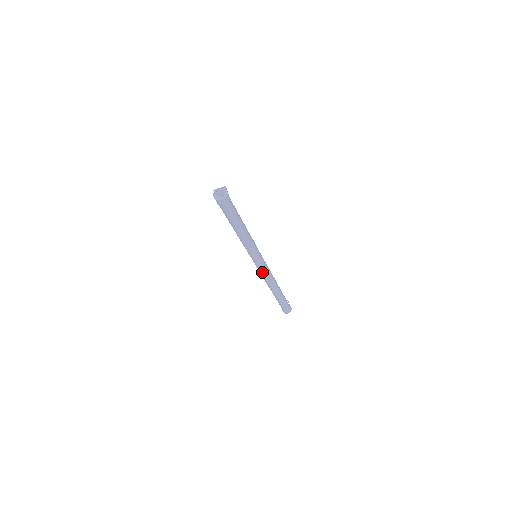
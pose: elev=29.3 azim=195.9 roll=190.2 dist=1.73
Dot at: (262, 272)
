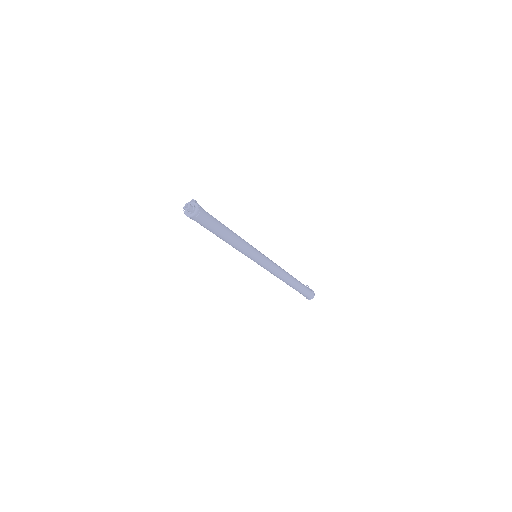
Dot at: (269, 269)
